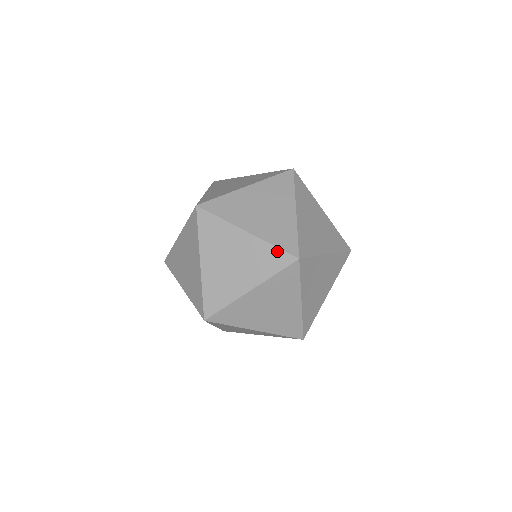
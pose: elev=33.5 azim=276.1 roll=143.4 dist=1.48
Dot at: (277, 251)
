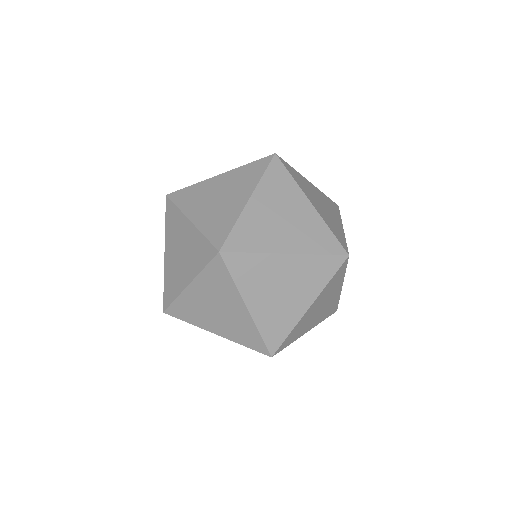
Dot at: (332, 236)
